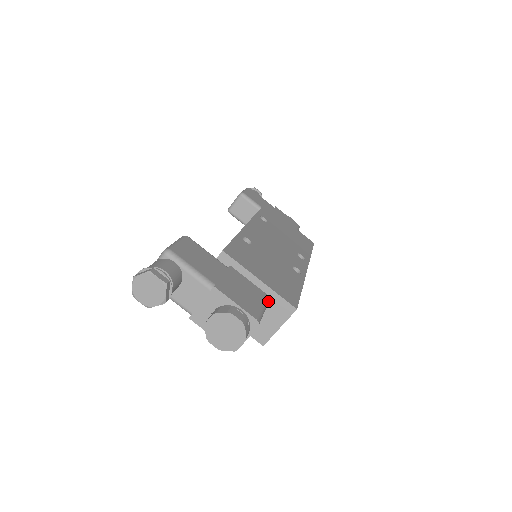
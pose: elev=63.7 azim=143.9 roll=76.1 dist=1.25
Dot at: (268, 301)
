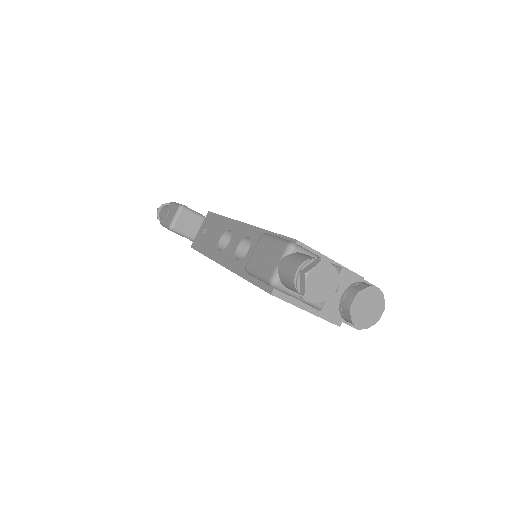
Dot at: occluded
